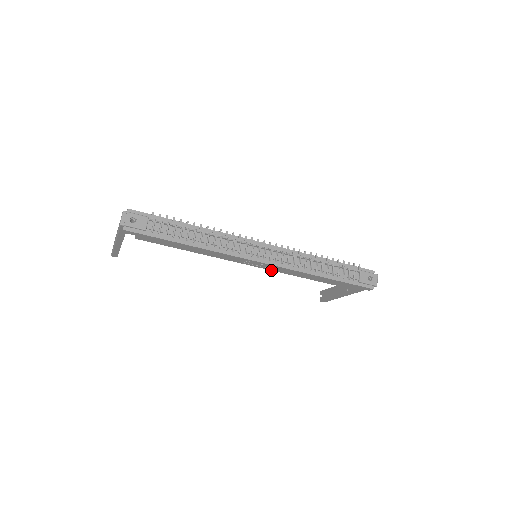
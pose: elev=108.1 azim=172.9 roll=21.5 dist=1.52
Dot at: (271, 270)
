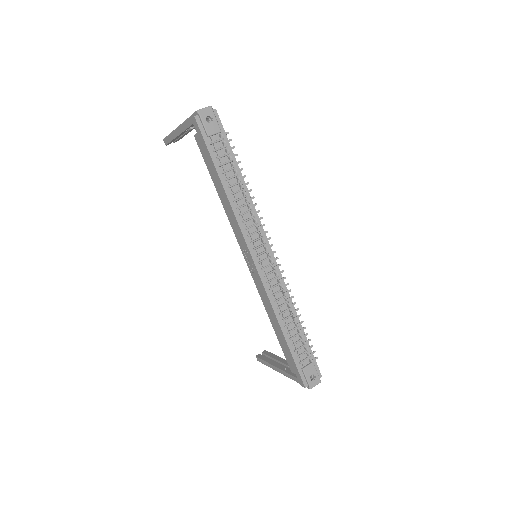
Dot at: (253, 279)
